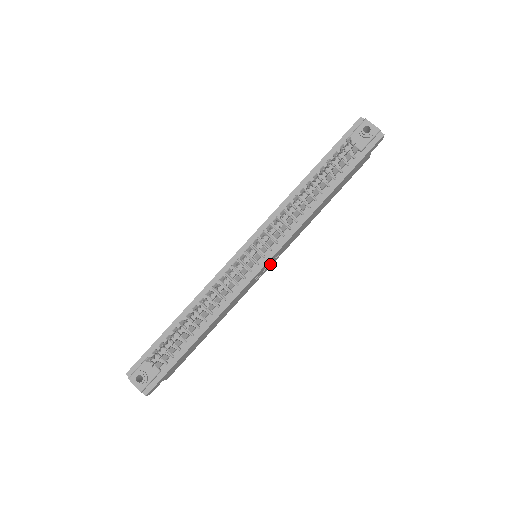
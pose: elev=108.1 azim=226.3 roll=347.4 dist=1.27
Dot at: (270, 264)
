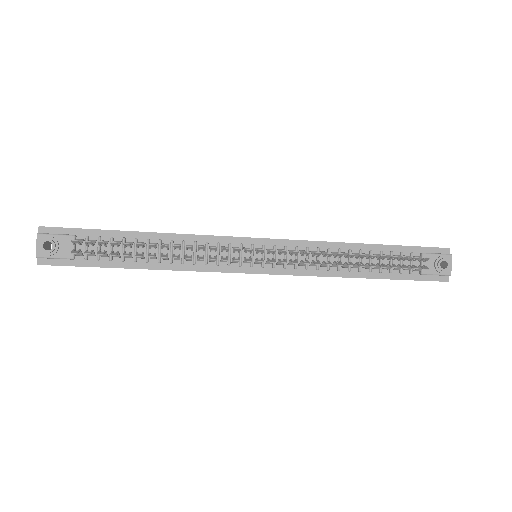
Dot at: occluded
